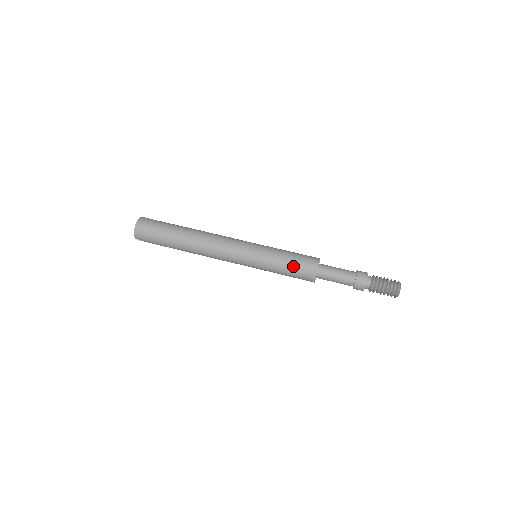
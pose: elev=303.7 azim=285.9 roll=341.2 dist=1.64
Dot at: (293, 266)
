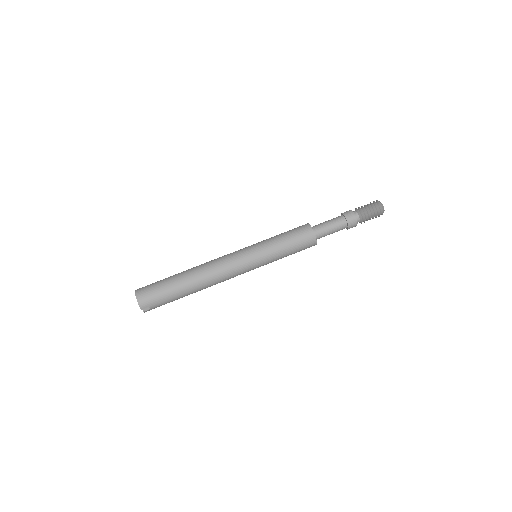
Dot at: (291, 238)
